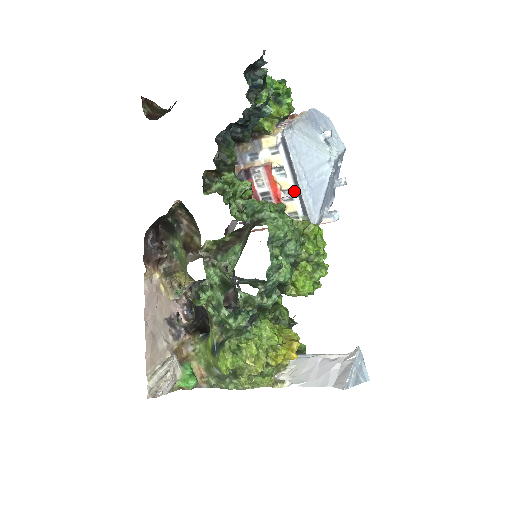
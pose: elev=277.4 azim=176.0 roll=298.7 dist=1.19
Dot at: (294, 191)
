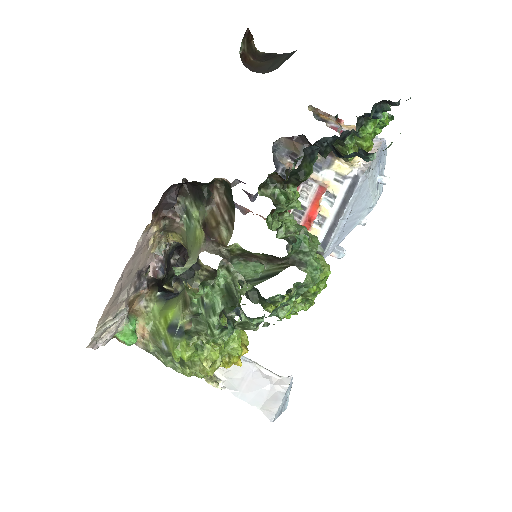
Dot at: (328, 222)
